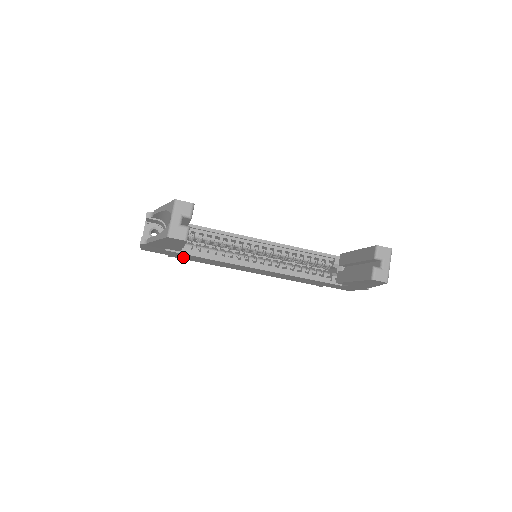
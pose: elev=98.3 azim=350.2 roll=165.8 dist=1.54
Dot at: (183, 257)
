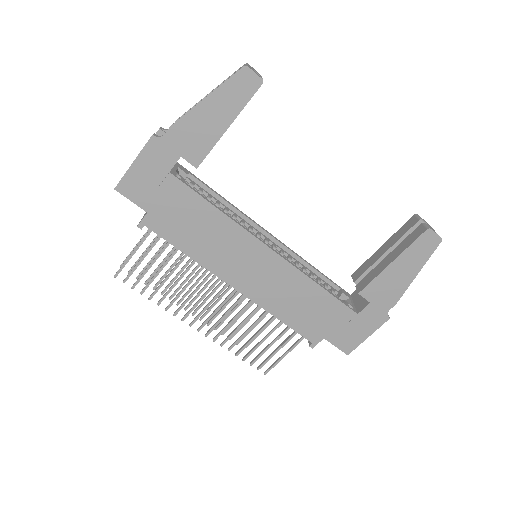
Dot at: (169, 219)
